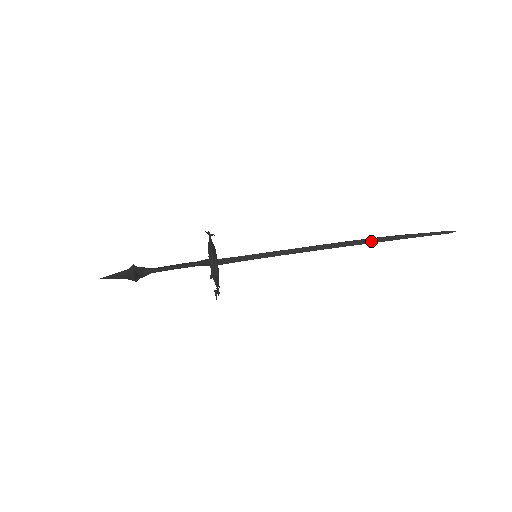
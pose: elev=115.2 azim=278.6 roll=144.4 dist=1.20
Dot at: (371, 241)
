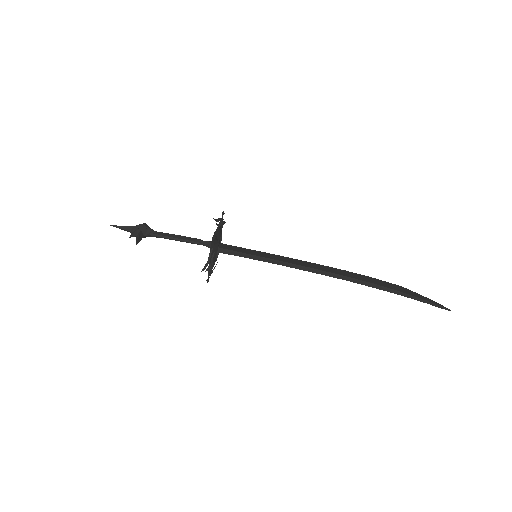
Dot at: (368, 284)
